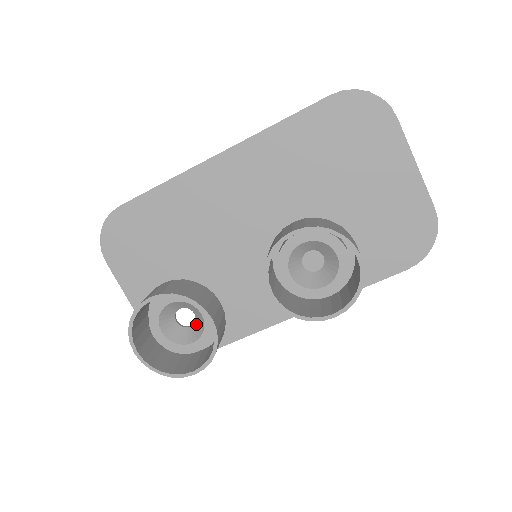
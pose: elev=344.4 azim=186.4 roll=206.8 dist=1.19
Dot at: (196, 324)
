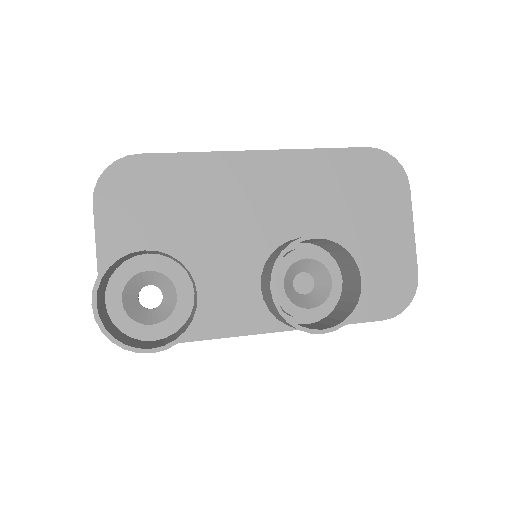
Dot at: (161, 307)
